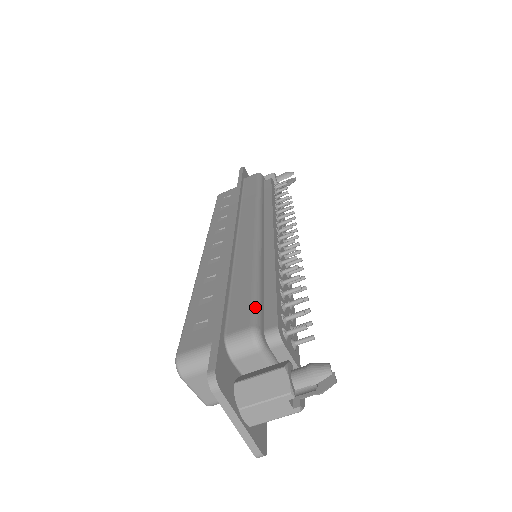
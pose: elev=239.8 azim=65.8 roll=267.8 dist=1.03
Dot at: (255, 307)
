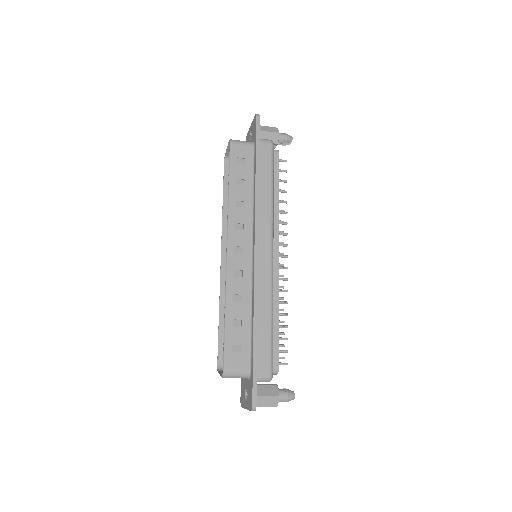
Dot at: (272, 356)
